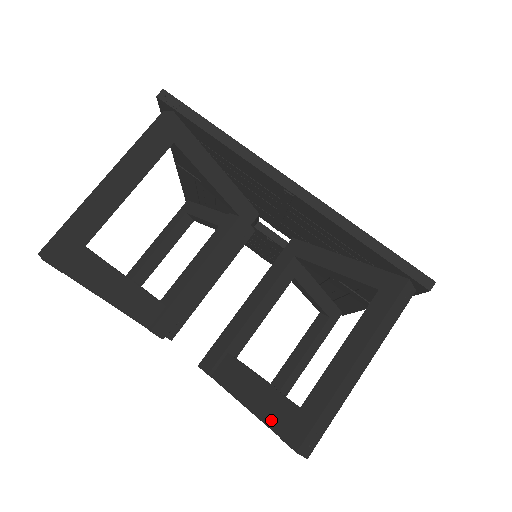
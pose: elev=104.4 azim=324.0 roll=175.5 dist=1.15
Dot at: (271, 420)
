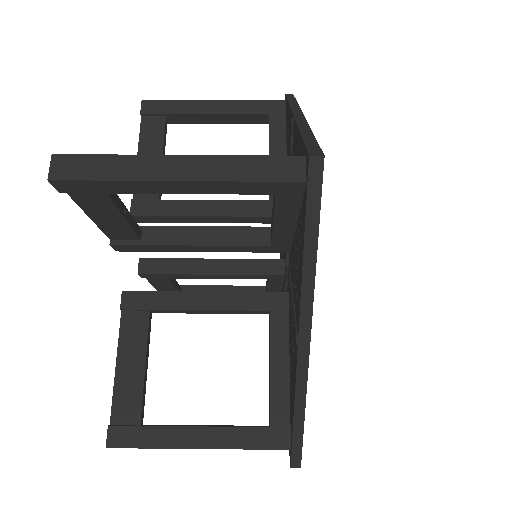
Dot at: (118, 403)
